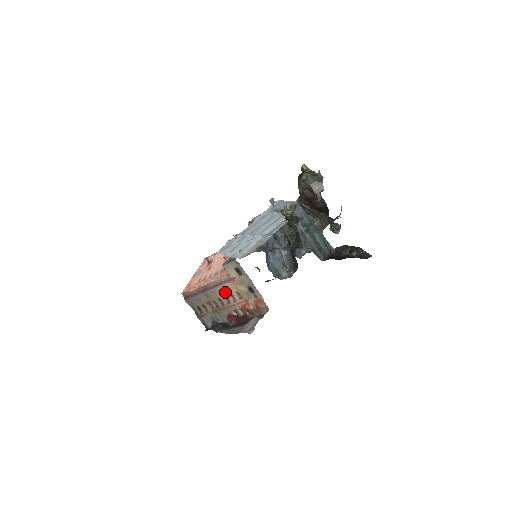
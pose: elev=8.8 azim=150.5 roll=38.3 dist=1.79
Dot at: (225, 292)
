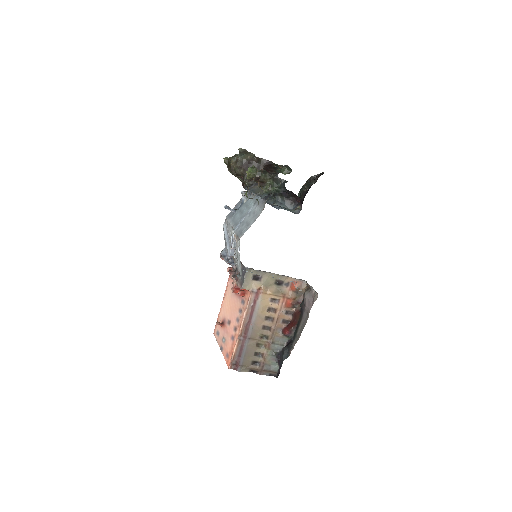
Dot at: (262, 313)
